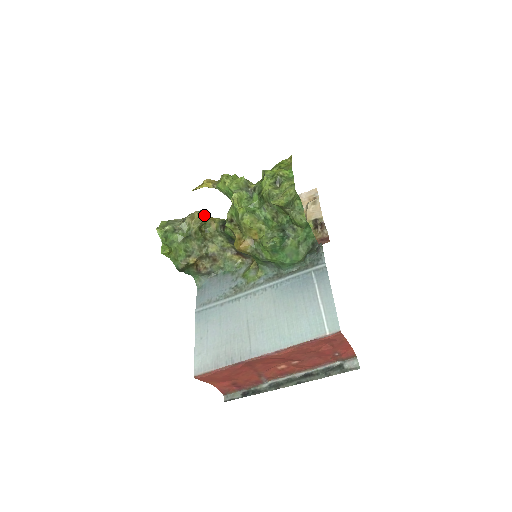
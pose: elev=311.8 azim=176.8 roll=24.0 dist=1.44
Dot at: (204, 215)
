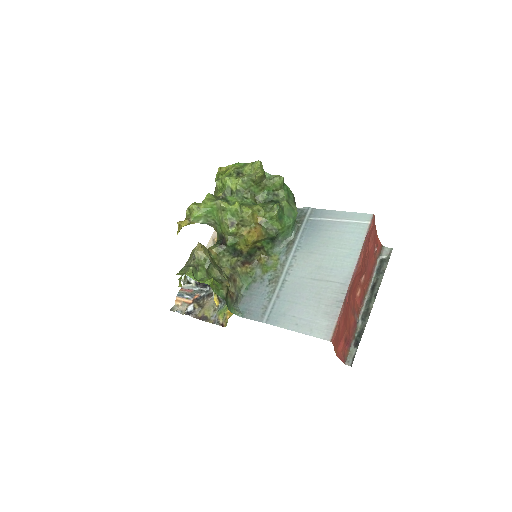
Dot at: occluded
